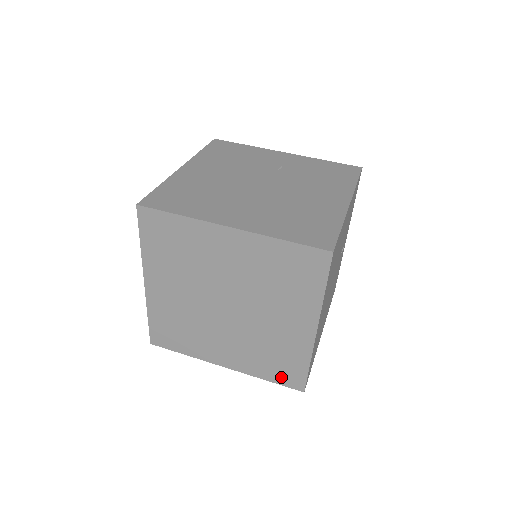
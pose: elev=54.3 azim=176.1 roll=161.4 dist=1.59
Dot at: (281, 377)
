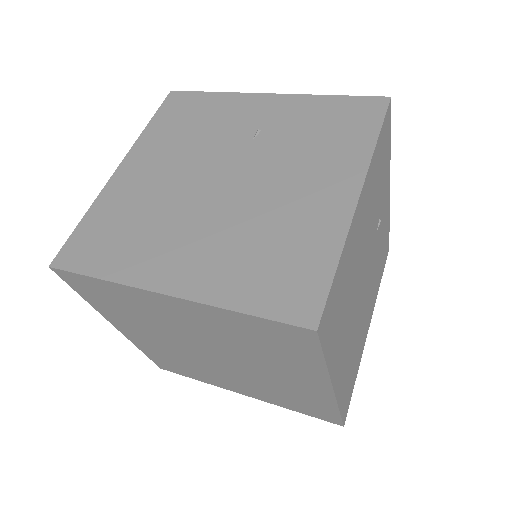
Dot at: (310, 412)
